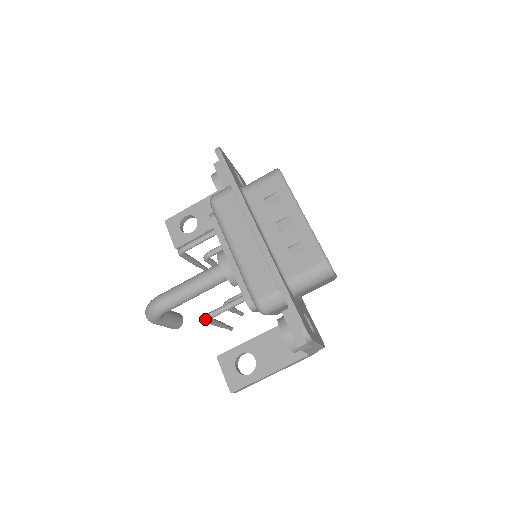
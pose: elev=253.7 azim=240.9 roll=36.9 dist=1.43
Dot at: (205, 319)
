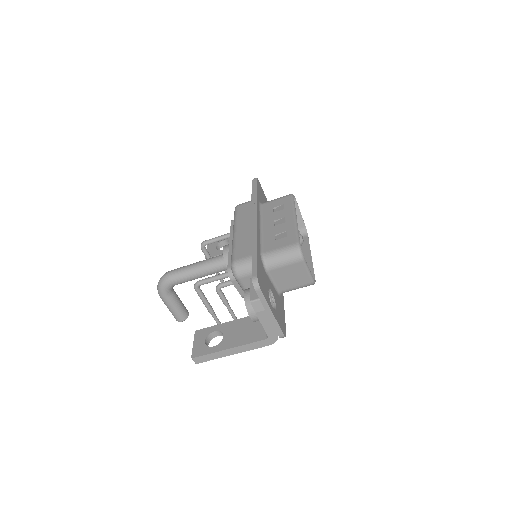
Dot at: (195, 284)
